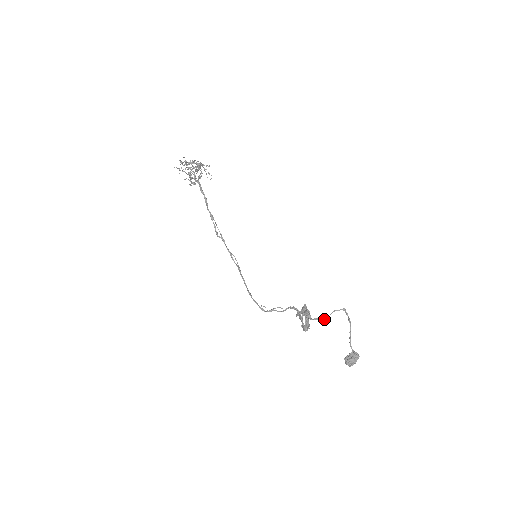
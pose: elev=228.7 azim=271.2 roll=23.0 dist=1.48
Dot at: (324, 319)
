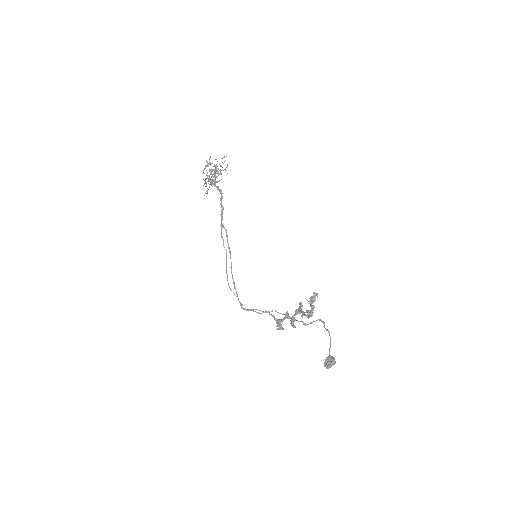
Dot at: (308, 324)
